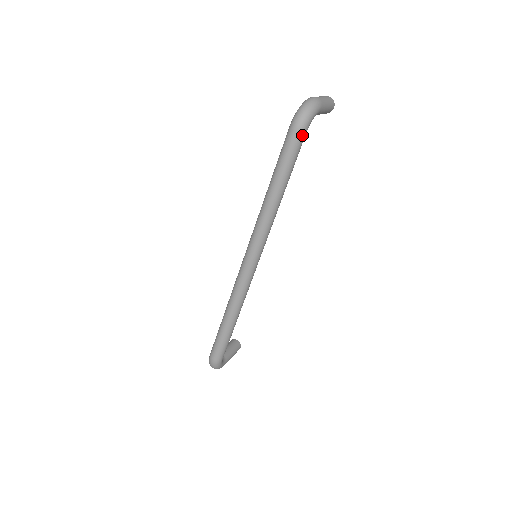
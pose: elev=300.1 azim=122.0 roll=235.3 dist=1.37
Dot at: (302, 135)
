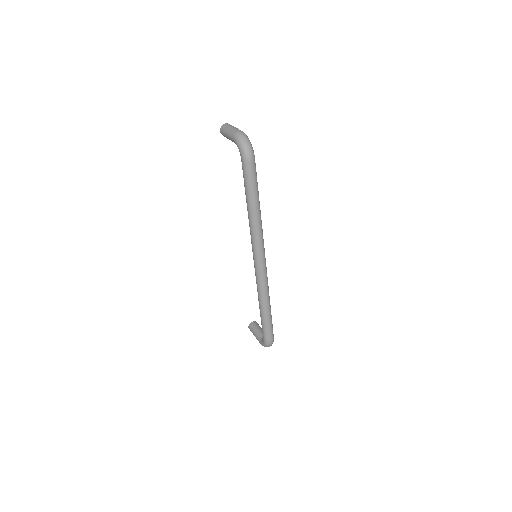
Dot at: occluded
